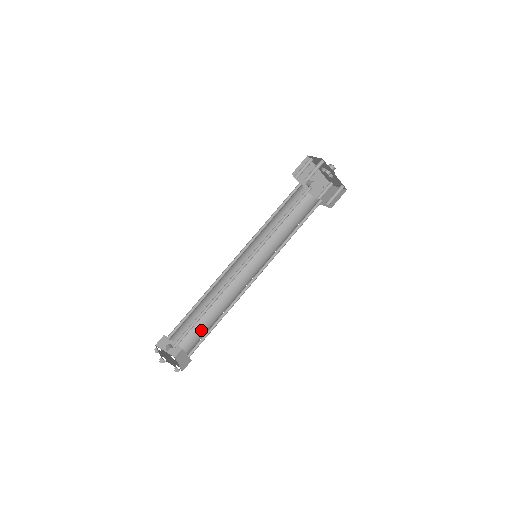
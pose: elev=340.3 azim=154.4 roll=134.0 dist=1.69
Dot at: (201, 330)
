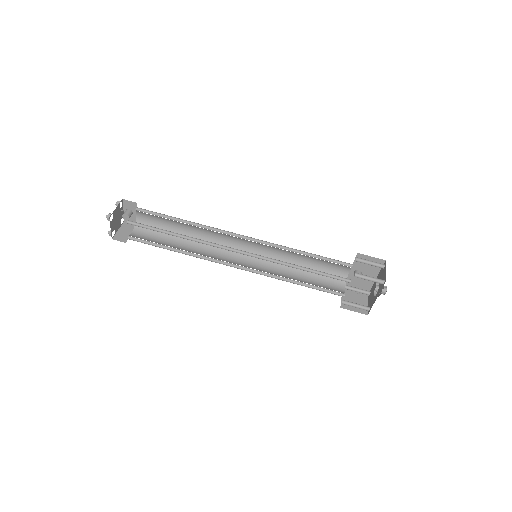
Dot at: (160, 235)
